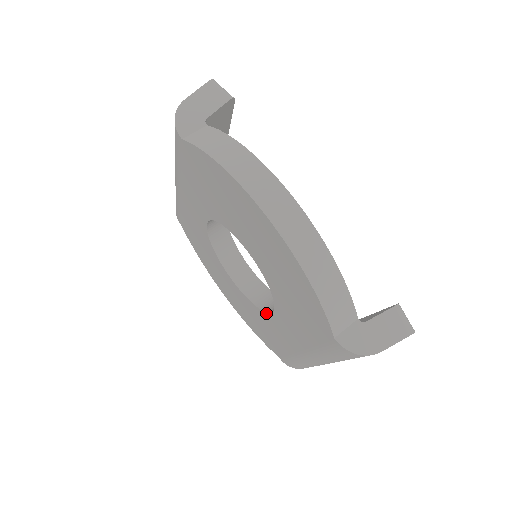
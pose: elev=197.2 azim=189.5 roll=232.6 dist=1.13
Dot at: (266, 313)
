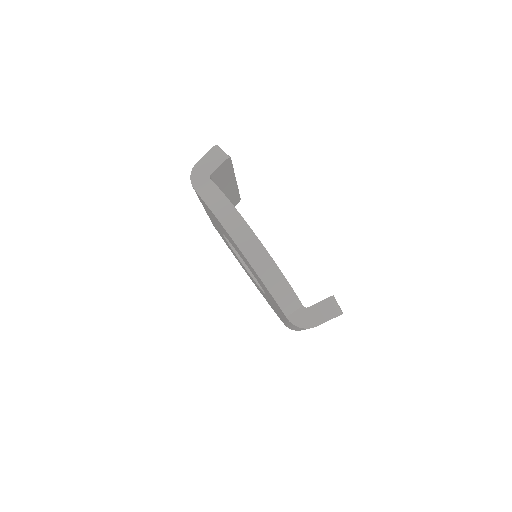
Dot at: (265, 294)
